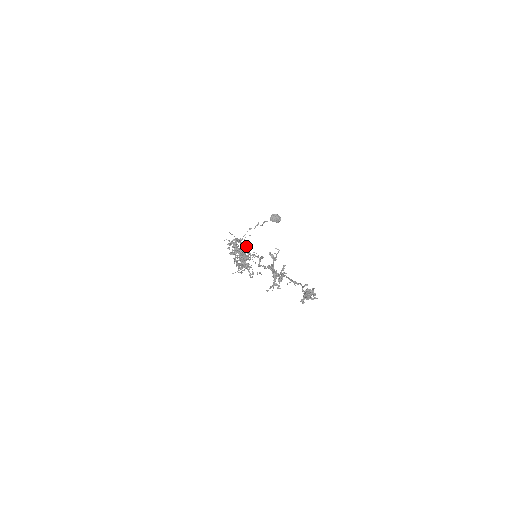
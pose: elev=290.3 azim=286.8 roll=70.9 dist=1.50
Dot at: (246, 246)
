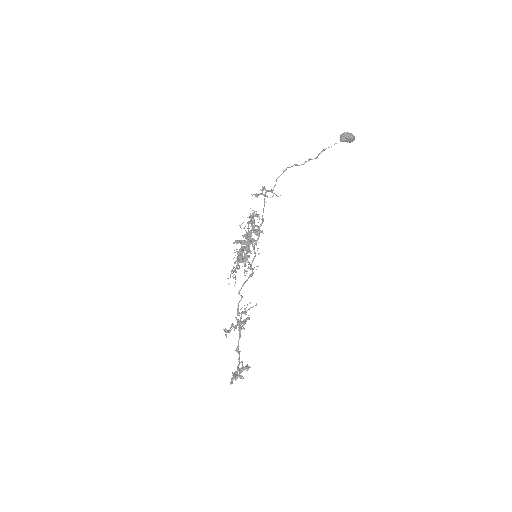
Dot at: (260, 225)
